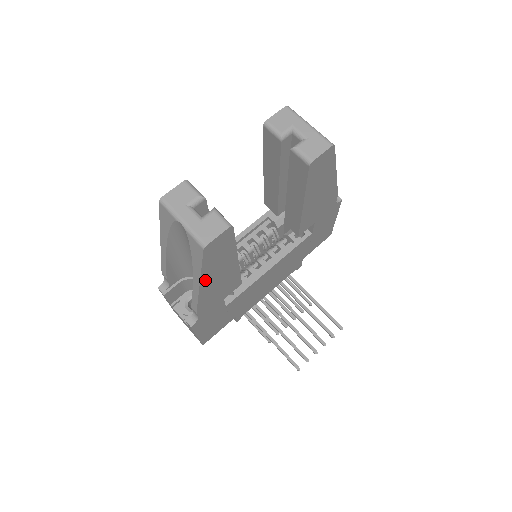
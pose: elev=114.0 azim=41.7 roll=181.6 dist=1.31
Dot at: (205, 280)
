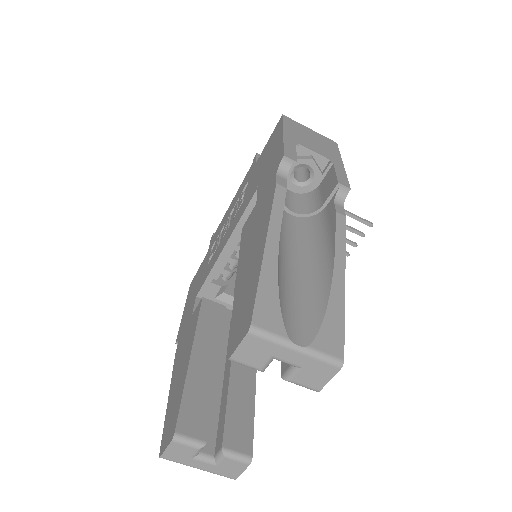
Dot at: occluded
